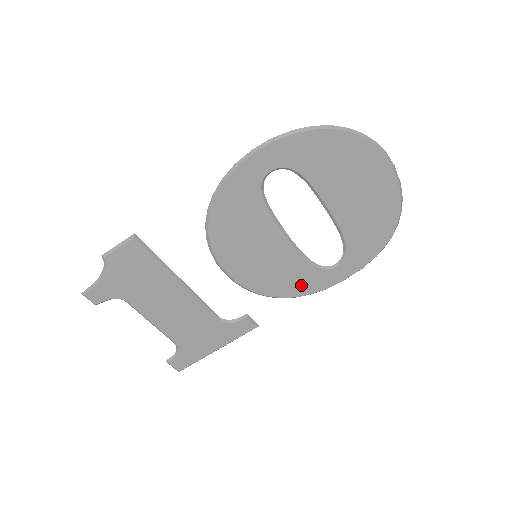
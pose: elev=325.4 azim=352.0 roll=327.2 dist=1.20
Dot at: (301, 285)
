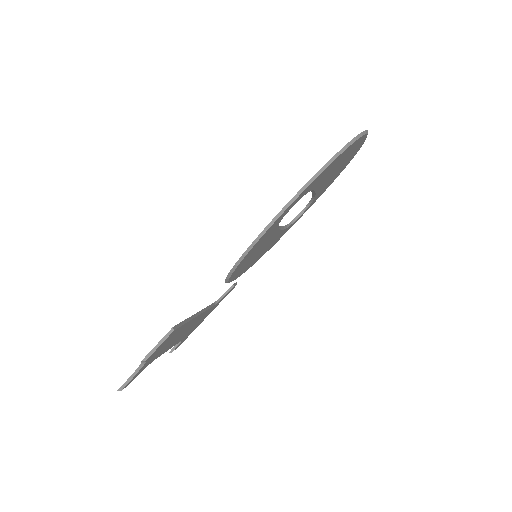
Dot at: (275, 242)
